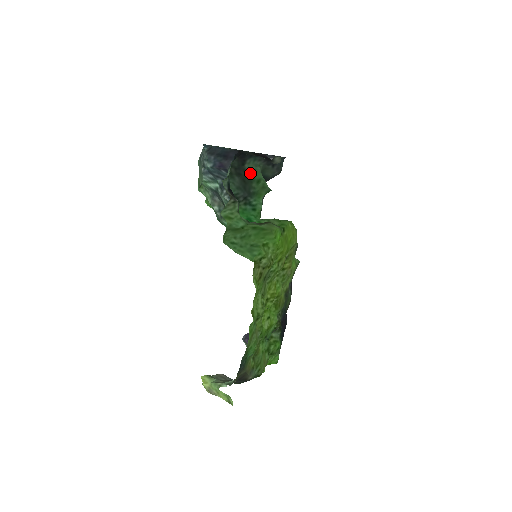
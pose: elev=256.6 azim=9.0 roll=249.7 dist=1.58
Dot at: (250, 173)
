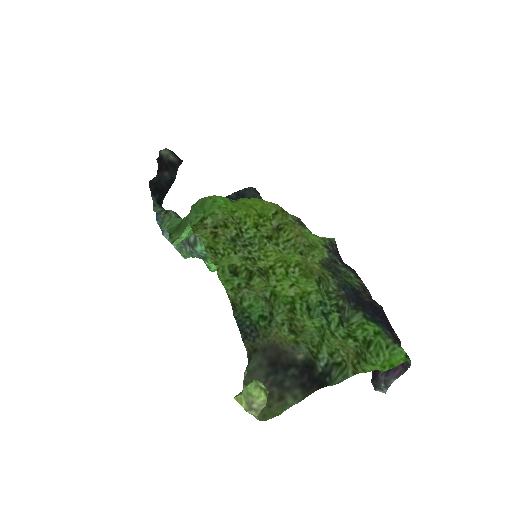
Dot at: occluded
